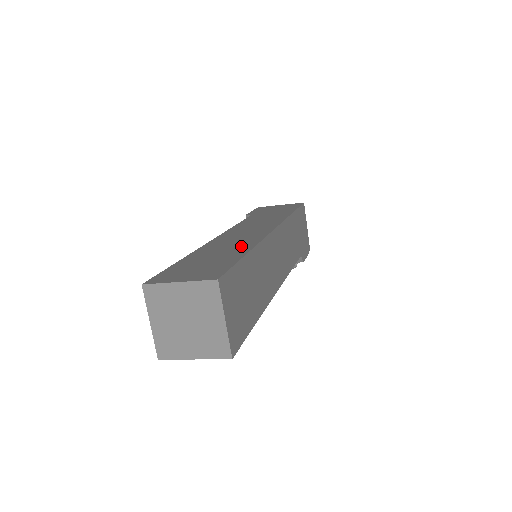
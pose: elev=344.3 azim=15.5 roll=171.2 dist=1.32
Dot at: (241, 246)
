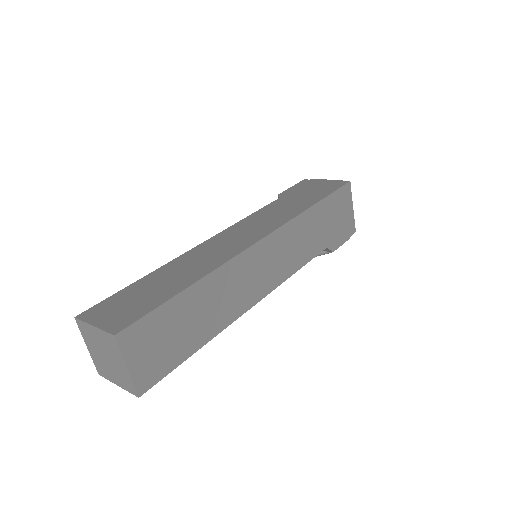
Dot at: (197, 271)
